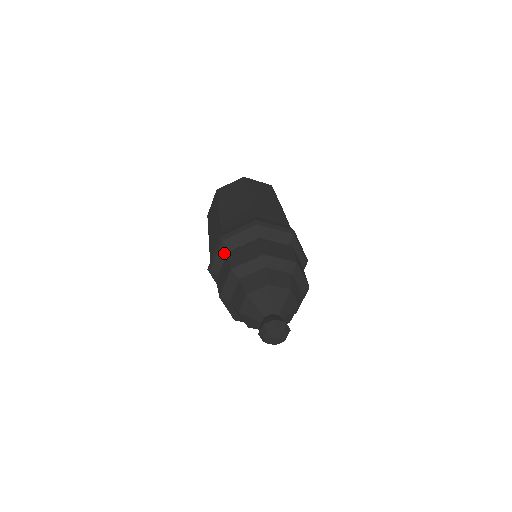
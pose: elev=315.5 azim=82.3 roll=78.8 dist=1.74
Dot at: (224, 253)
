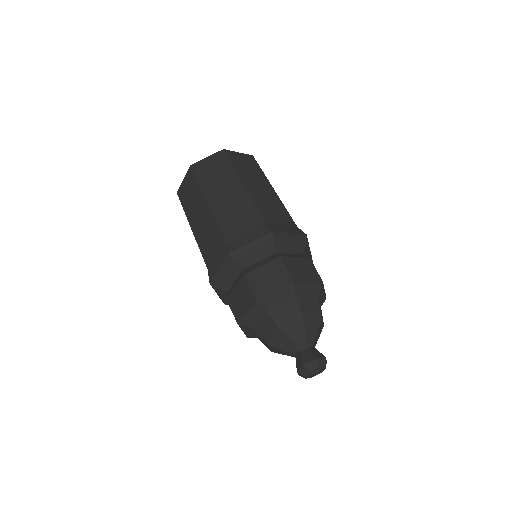
Dot at: (235, 270)
